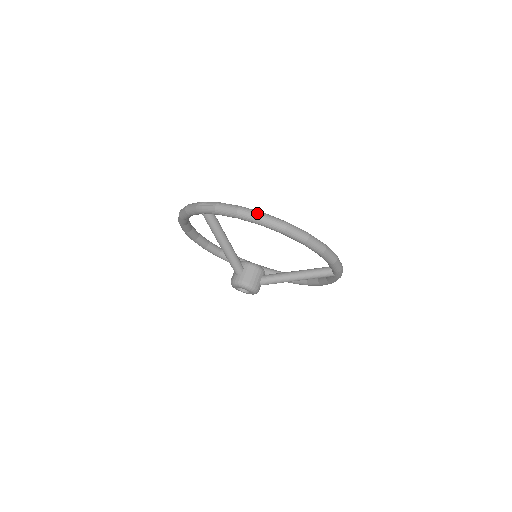
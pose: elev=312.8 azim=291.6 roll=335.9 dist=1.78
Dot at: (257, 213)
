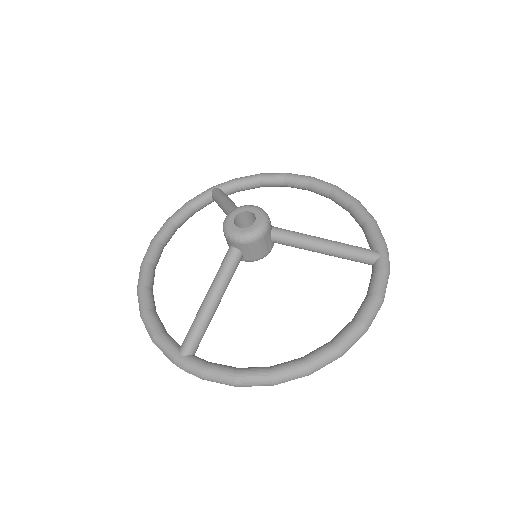
Dot at: occluded
